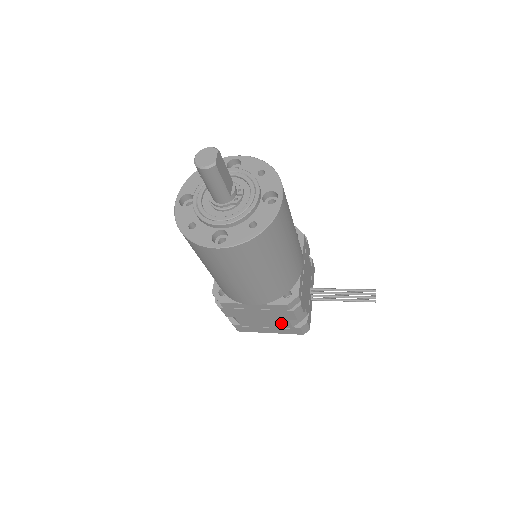
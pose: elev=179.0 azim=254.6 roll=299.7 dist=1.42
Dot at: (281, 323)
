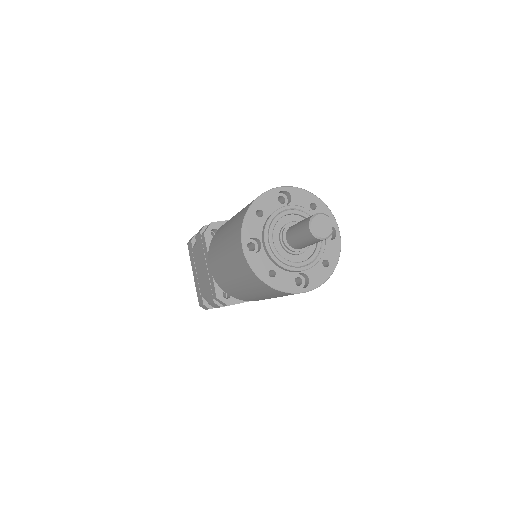
Dot at: occluded
